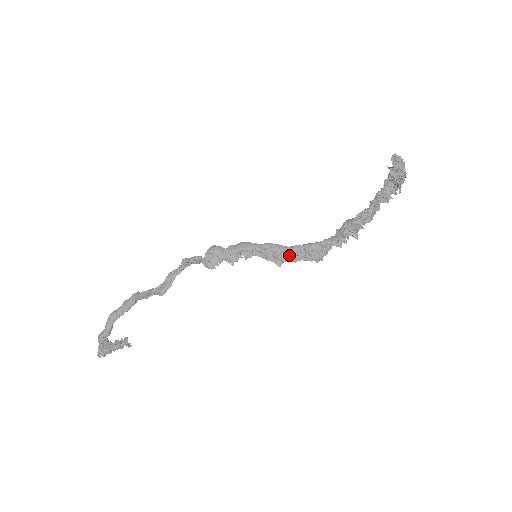
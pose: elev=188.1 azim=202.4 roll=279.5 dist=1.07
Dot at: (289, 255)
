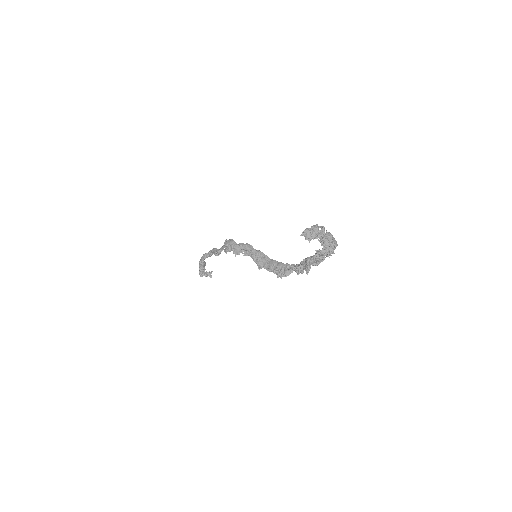
Dot at: (268, 265)
